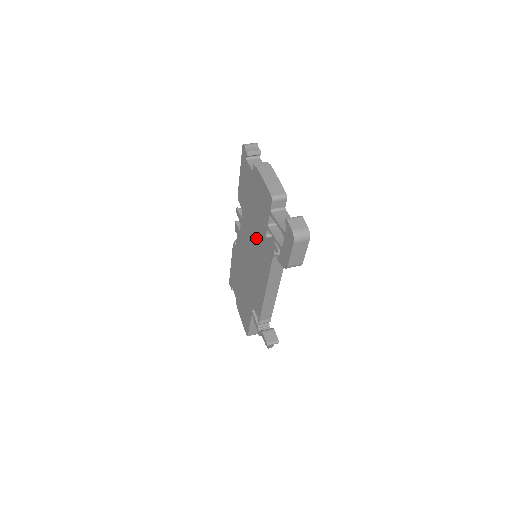
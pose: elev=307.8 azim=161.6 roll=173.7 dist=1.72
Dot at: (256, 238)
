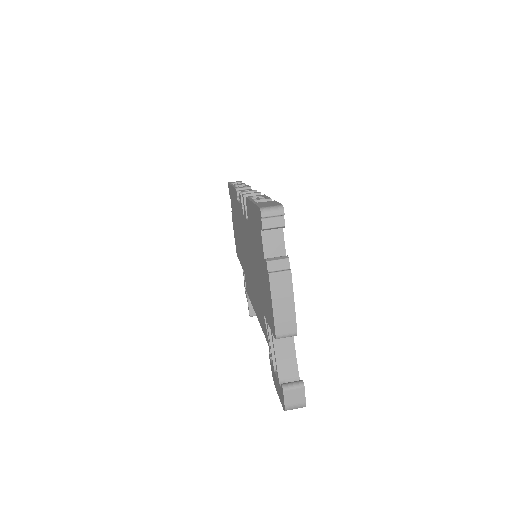
Dot at: (256, 280)
